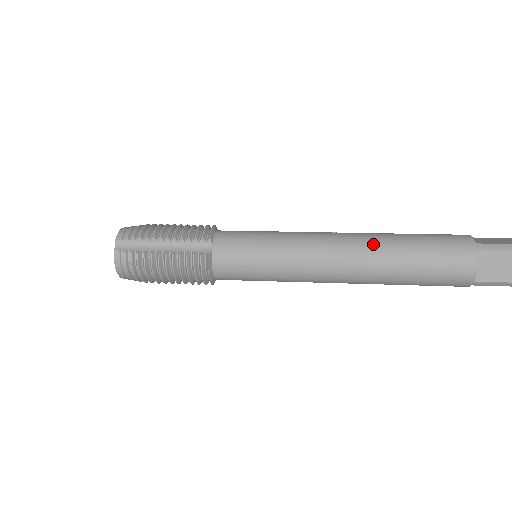
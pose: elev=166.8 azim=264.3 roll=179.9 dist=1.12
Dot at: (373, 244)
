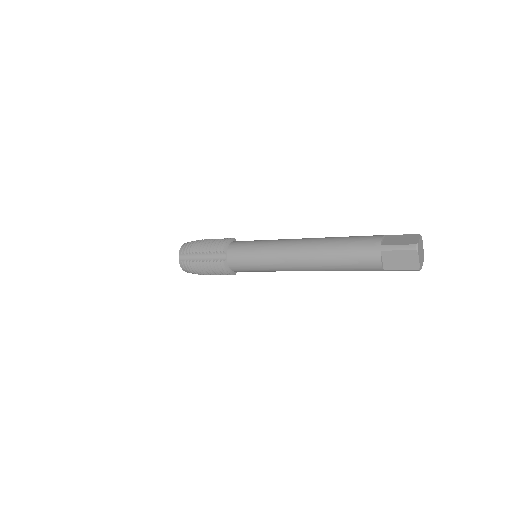
Dot at: (315, 249)
